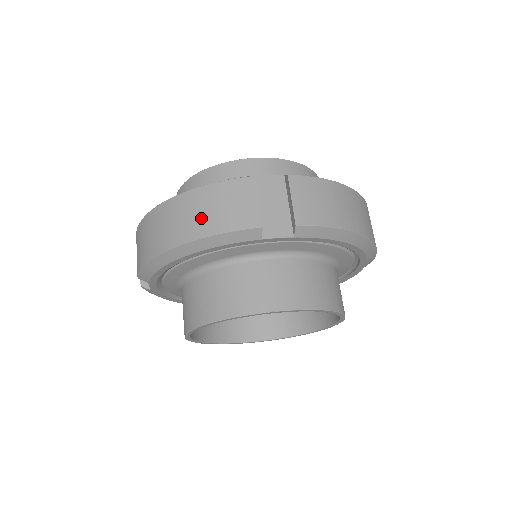
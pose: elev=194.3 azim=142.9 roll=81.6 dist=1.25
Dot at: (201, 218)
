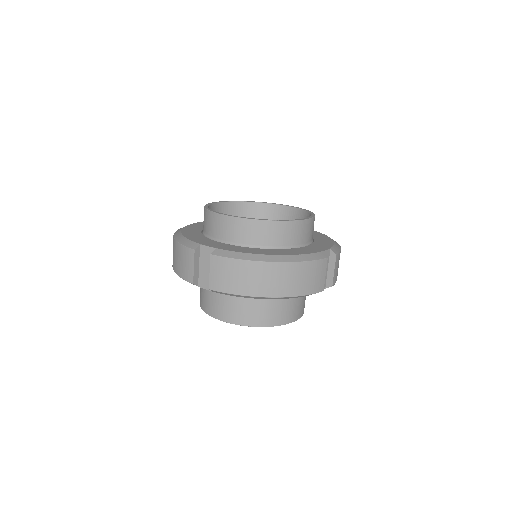
Dot at: (176, 261)
